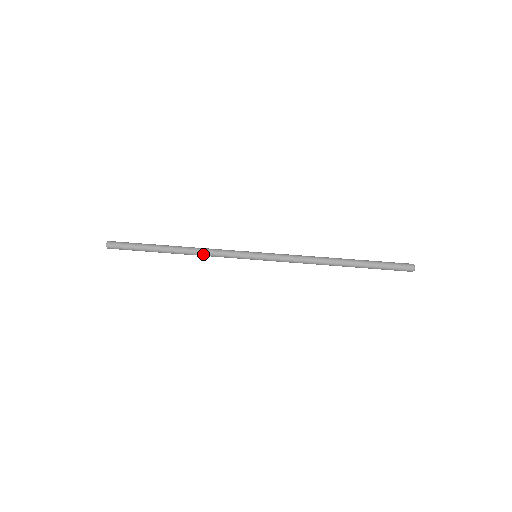
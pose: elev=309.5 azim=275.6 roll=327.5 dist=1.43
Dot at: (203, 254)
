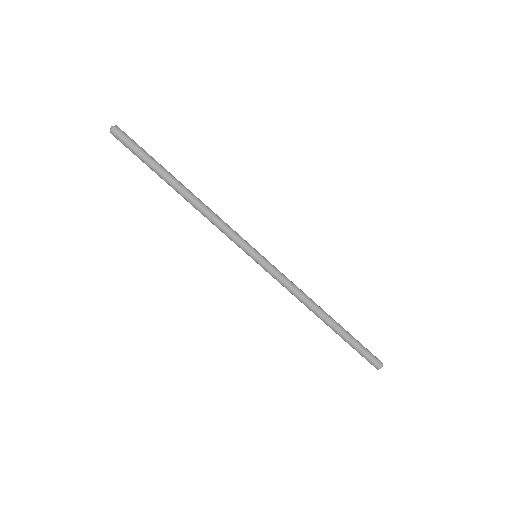
Dot at: (207, 217)
